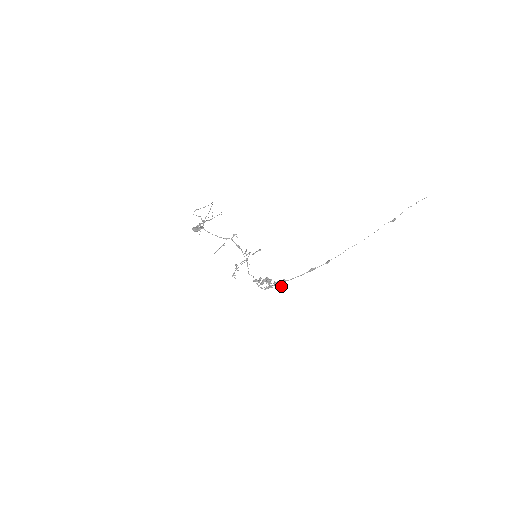
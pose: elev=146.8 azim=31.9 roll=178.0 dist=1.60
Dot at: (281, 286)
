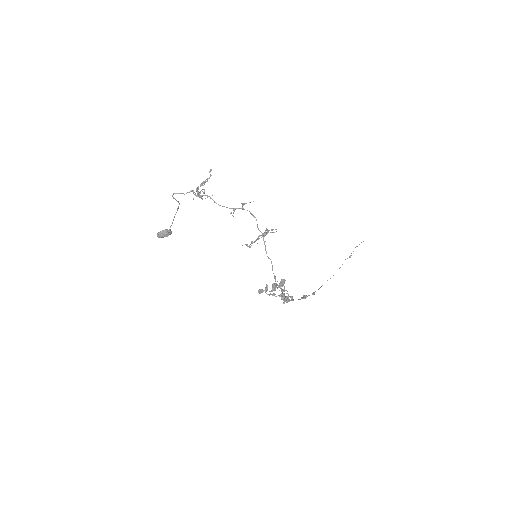
Dot at: (291, 299)
